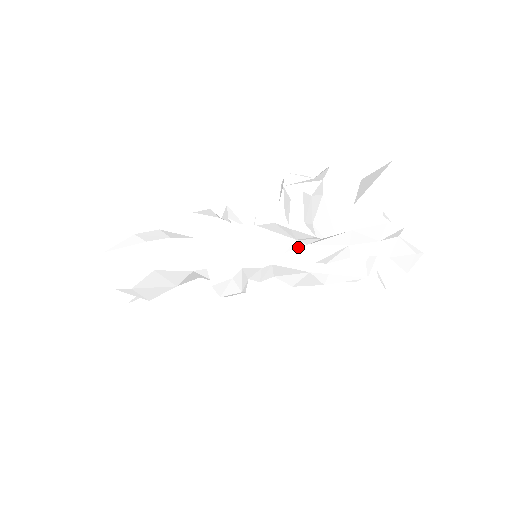
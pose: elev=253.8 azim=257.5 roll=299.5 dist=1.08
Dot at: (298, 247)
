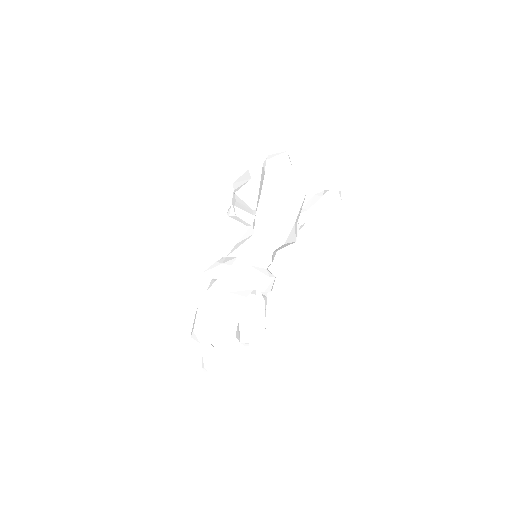
Dot at: (254, 224)
